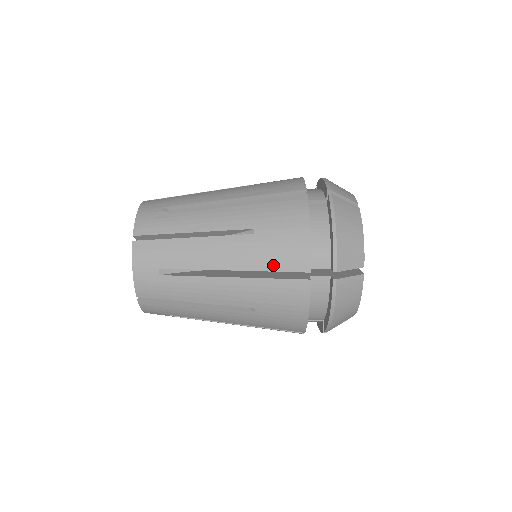
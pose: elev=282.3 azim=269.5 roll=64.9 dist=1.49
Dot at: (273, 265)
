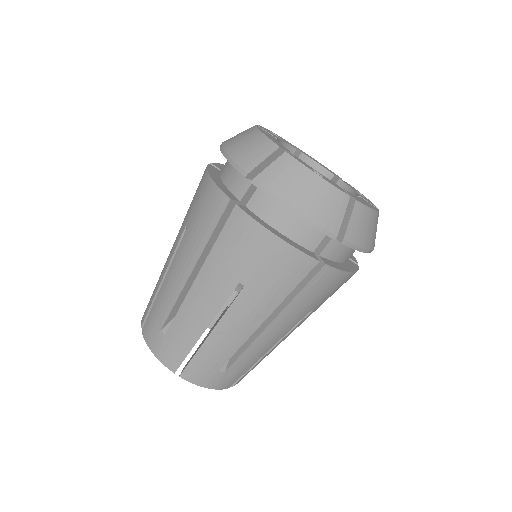
Dot at: occluded
